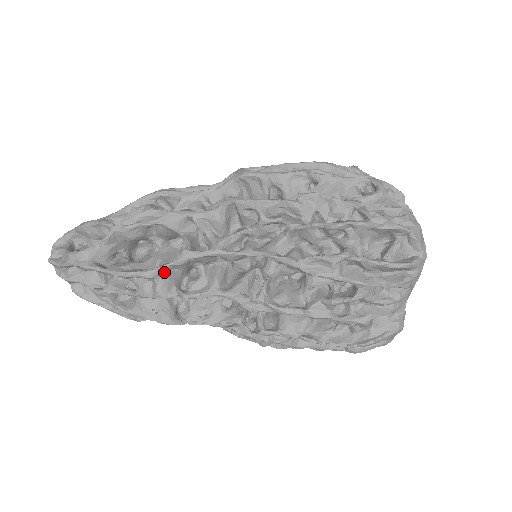
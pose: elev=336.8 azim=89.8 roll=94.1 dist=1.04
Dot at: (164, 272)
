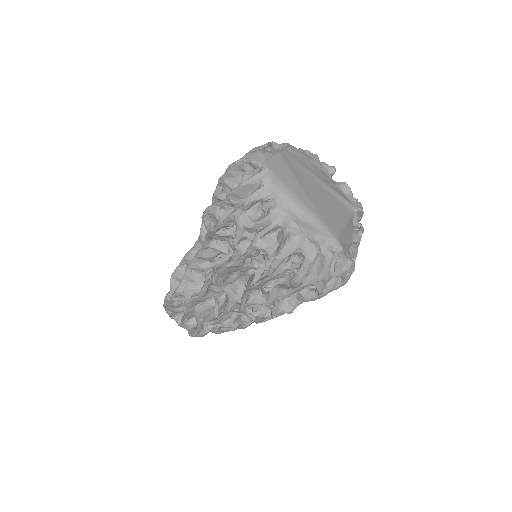
Dot at: (184, 286)
